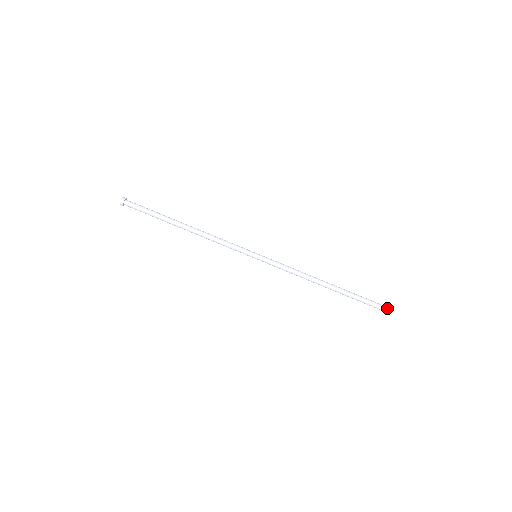
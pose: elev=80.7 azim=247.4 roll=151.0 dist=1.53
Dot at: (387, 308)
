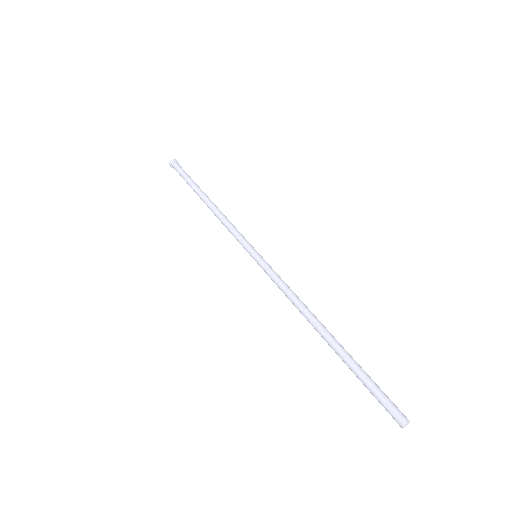
Dot at: (402, 416)
